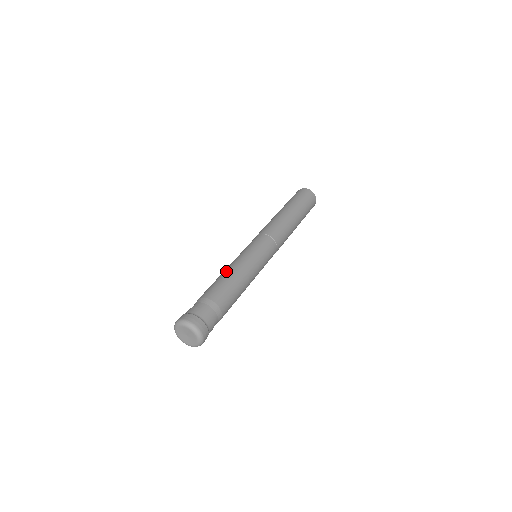
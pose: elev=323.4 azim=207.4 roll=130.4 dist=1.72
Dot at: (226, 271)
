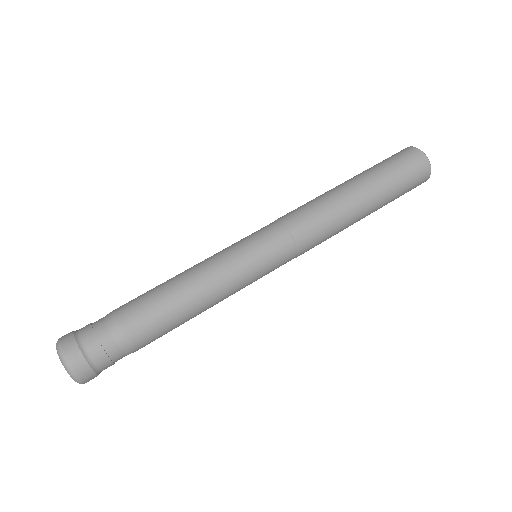
Dot at: (178, 275)
